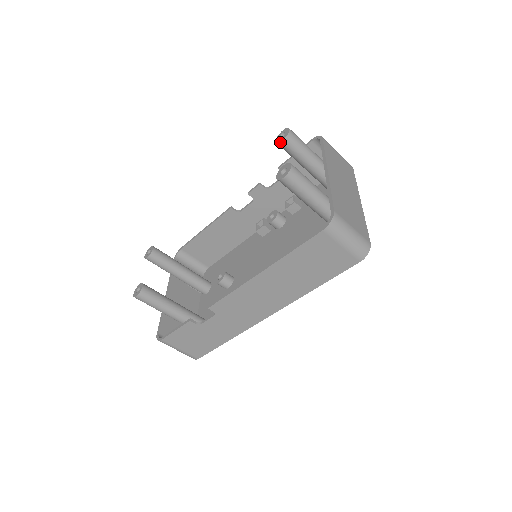
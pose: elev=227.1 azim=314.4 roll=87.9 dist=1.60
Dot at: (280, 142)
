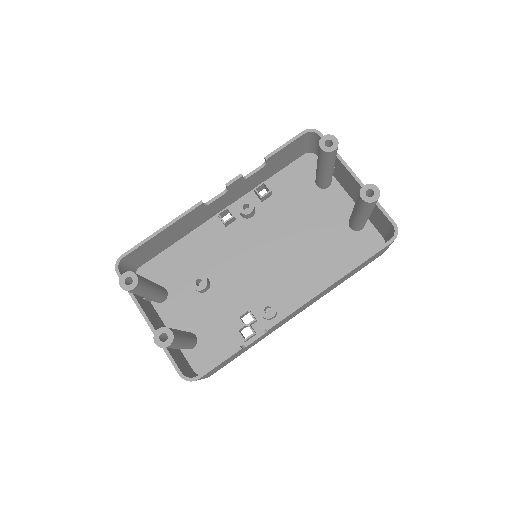
Dot at: (331, 152)
